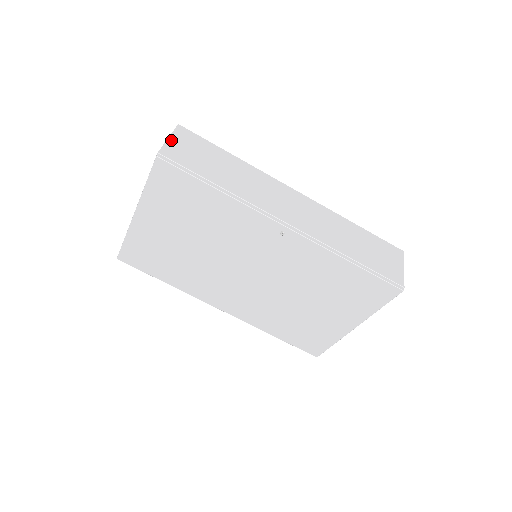
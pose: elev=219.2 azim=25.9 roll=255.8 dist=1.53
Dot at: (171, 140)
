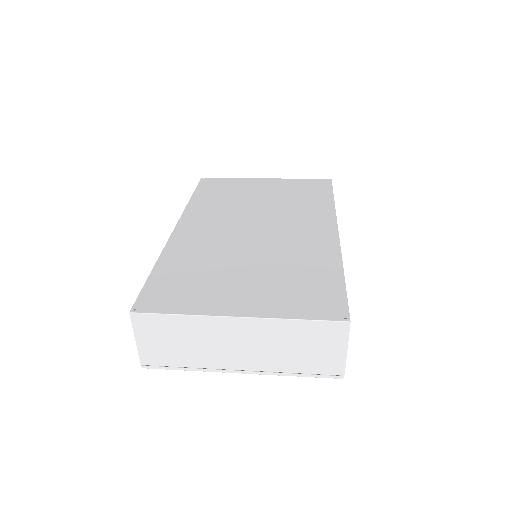
Dot at: (347, 348)
